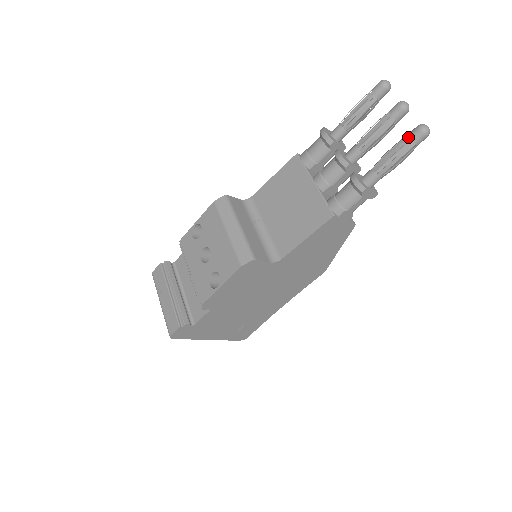
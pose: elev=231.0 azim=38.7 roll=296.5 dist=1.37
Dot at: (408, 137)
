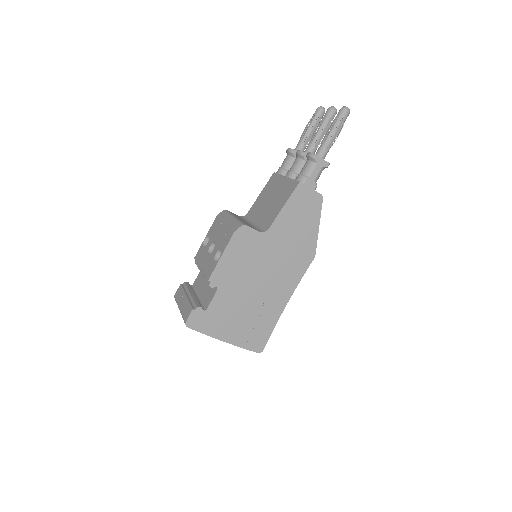
Dot at: (336, 116)
